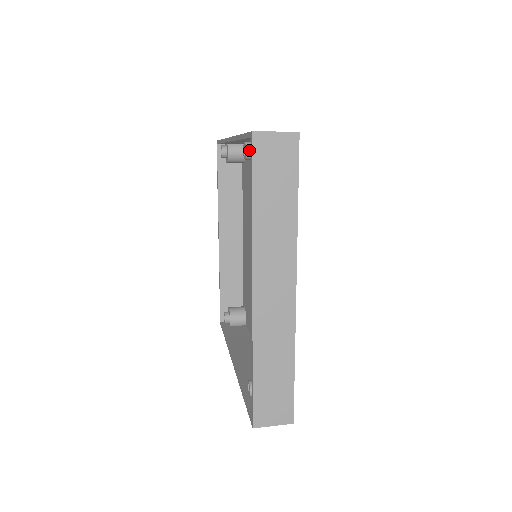
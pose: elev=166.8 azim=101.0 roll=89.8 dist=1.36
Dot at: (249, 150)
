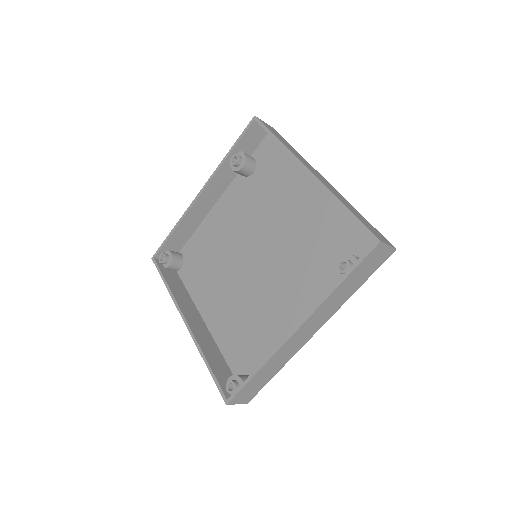
Dot at: (239, 156)
